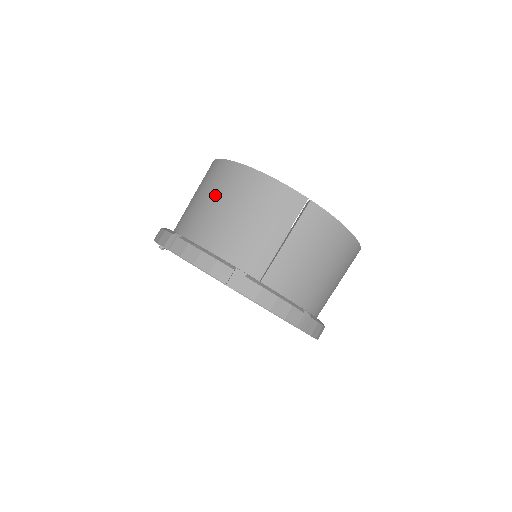
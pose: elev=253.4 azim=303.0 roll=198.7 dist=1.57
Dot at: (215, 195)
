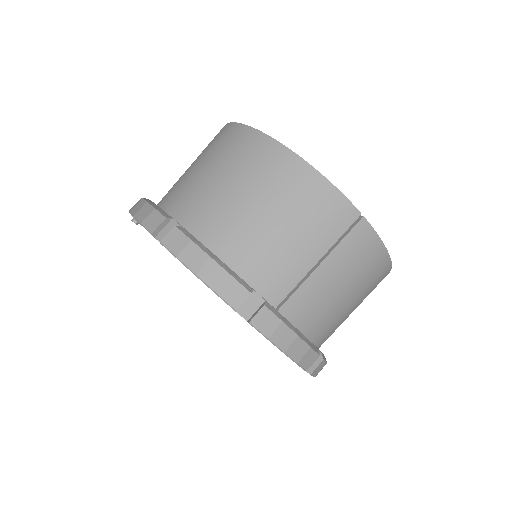
Dot at: (235, 177)
